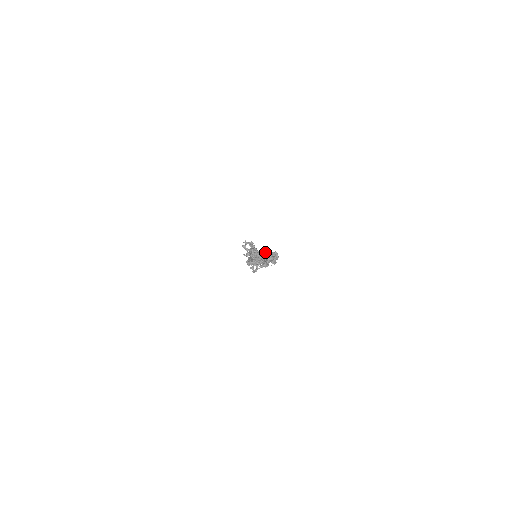
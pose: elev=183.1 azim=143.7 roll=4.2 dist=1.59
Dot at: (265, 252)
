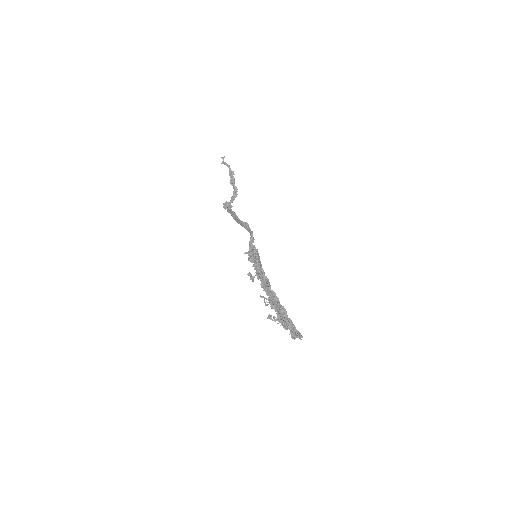
Dot at: (291, 324)
